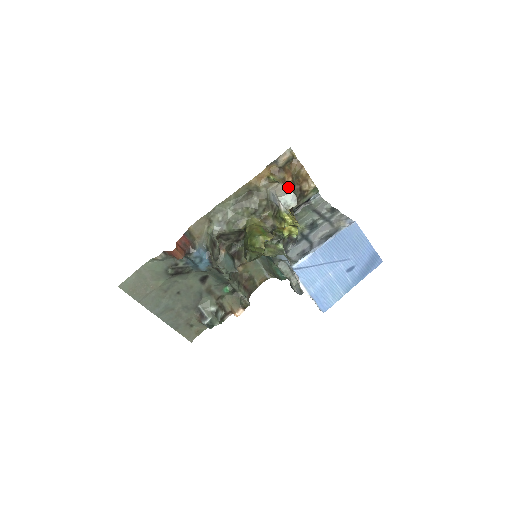
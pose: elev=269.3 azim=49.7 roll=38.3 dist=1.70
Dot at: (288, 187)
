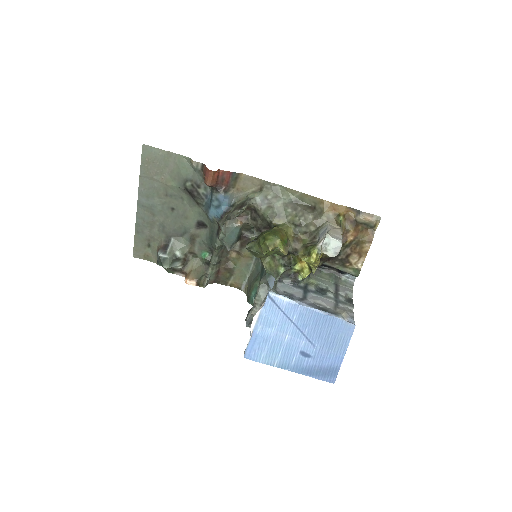
Dot at: (342, 241)
